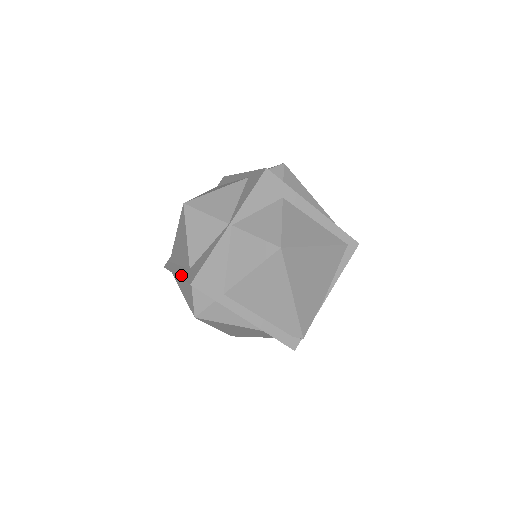
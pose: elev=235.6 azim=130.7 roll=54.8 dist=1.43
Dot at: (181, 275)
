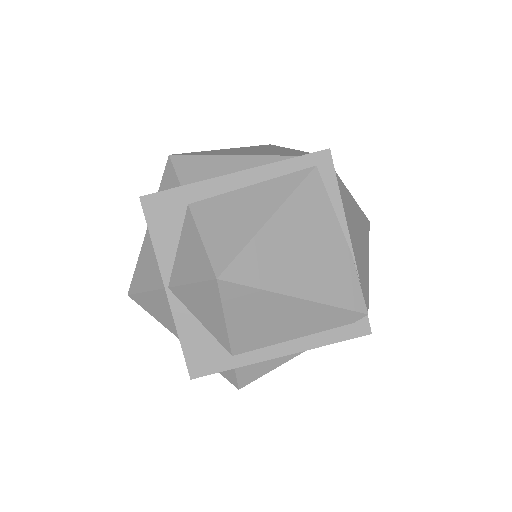
Dot at: occluded
